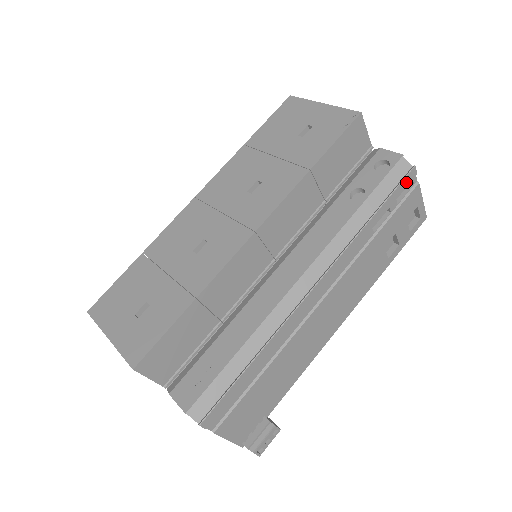
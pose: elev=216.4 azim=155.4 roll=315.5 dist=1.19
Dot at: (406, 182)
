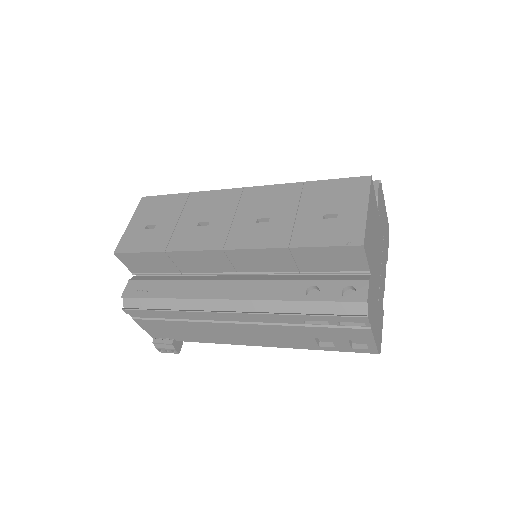
Dot at: (352, 319)
